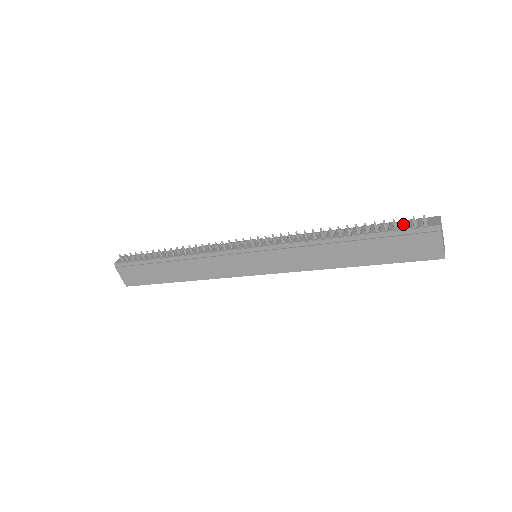
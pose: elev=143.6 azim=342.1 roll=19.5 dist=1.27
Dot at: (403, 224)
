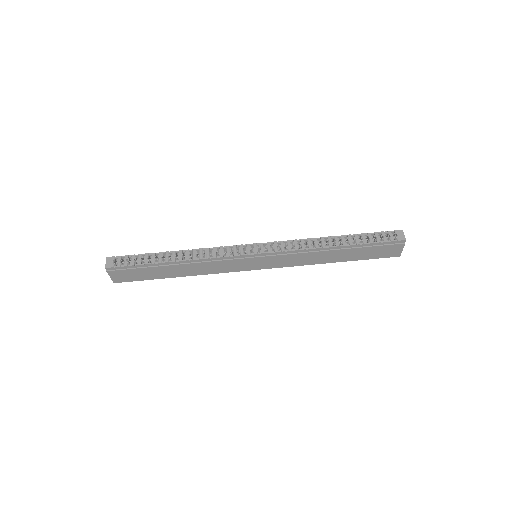
Dot at: (382, 239)
